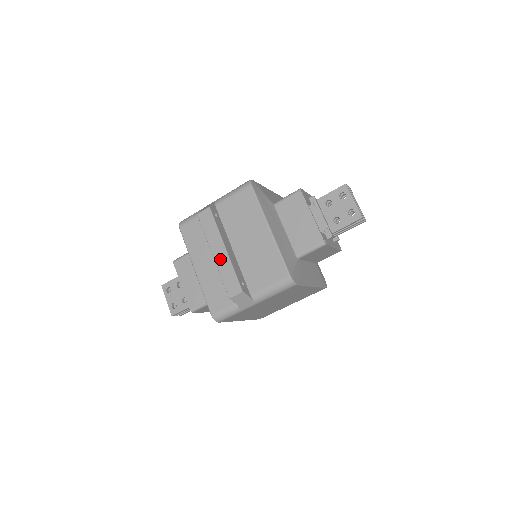
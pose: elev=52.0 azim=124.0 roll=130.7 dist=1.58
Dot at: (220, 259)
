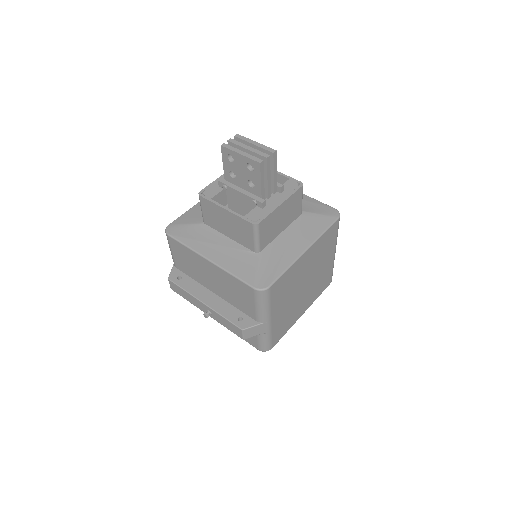
Dot at: (209, 314)
